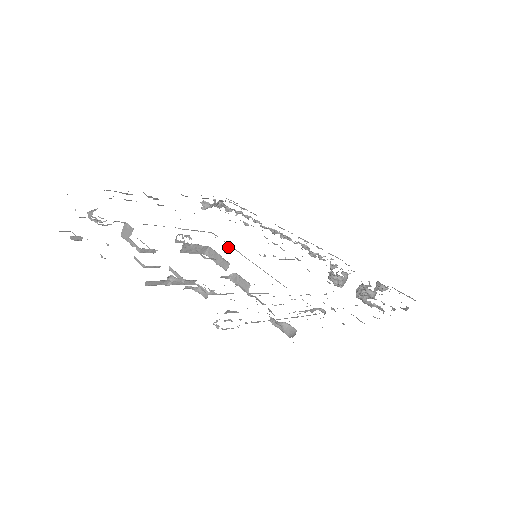
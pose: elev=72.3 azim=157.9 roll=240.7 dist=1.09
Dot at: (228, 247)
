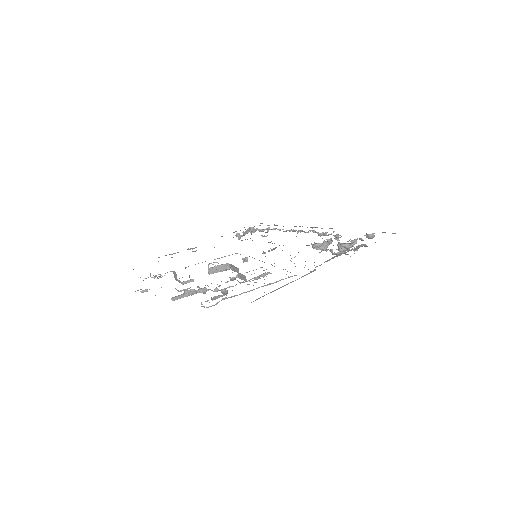
Dot at: (246, 258)
